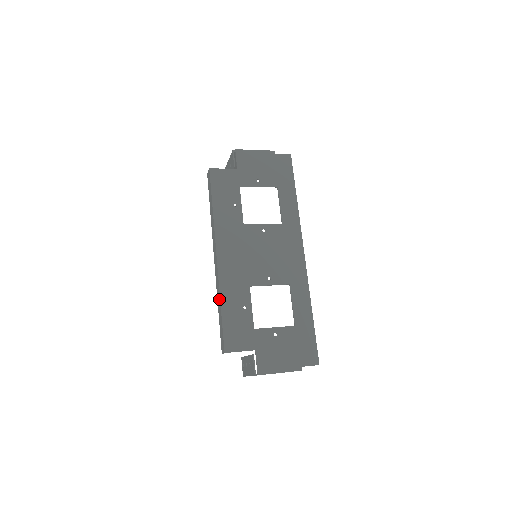
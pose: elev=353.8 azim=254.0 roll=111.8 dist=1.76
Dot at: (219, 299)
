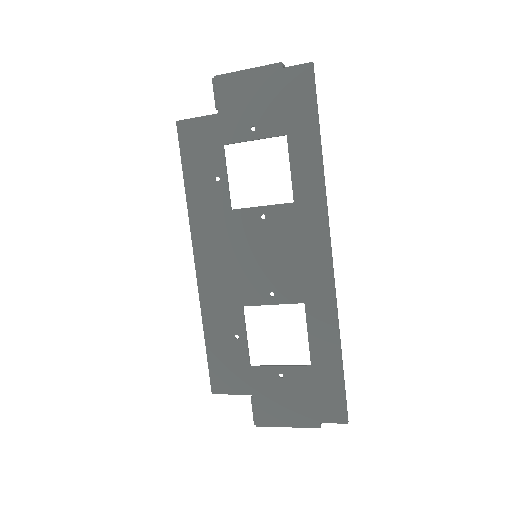
Dot at: (204, 322)
